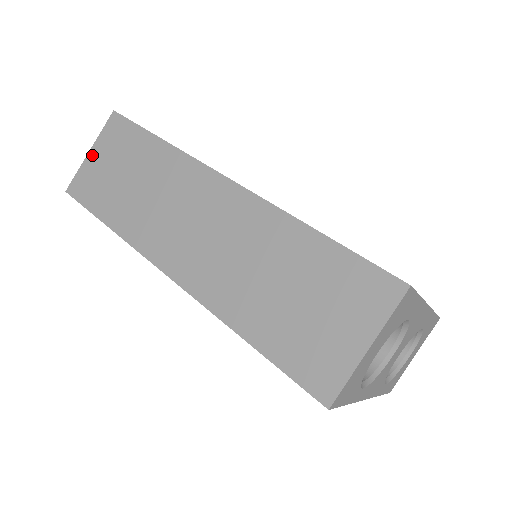
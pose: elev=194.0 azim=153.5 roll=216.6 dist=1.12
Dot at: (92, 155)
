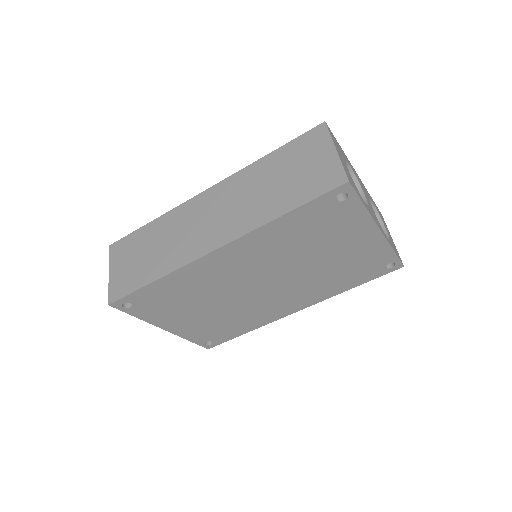
Dot at: (112, 273)
